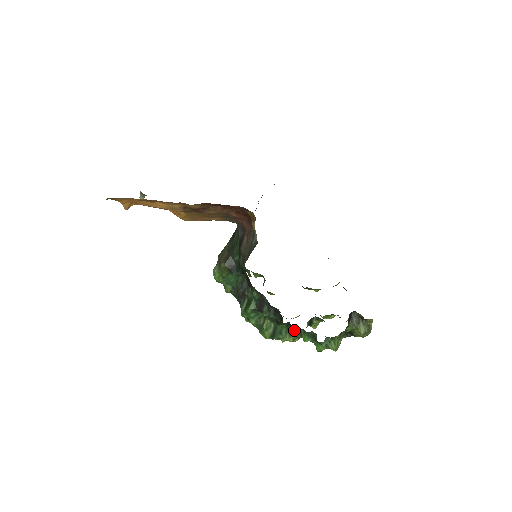
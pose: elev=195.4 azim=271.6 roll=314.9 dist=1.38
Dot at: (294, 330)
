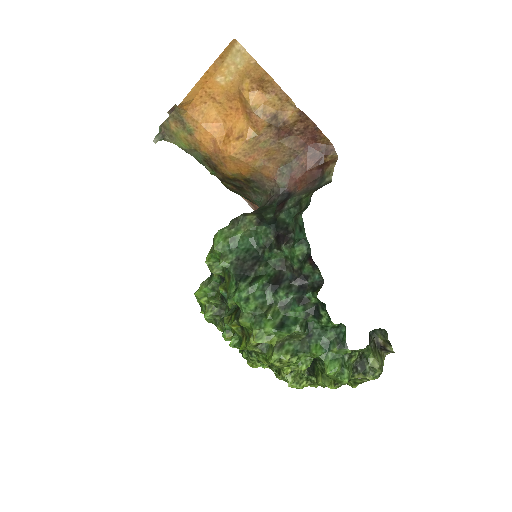
Dot at: (307, 331)
